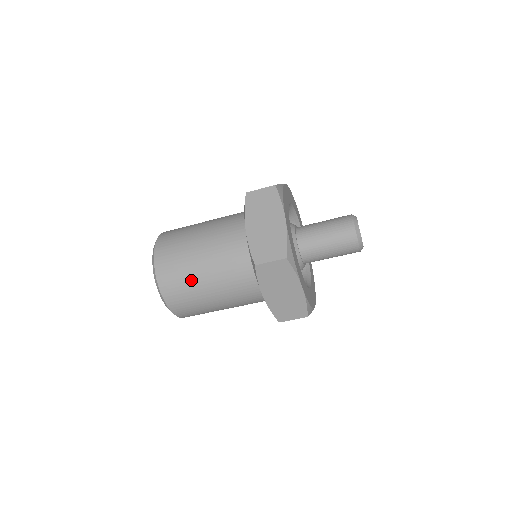
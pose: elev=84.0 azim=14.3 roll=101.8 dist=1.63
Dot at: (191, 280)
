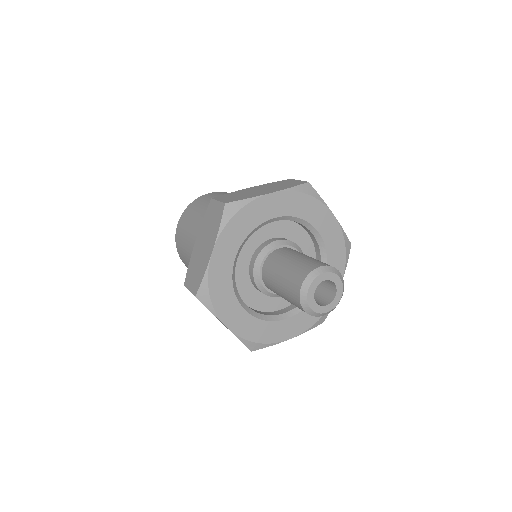
Dot at: (199, 212)
